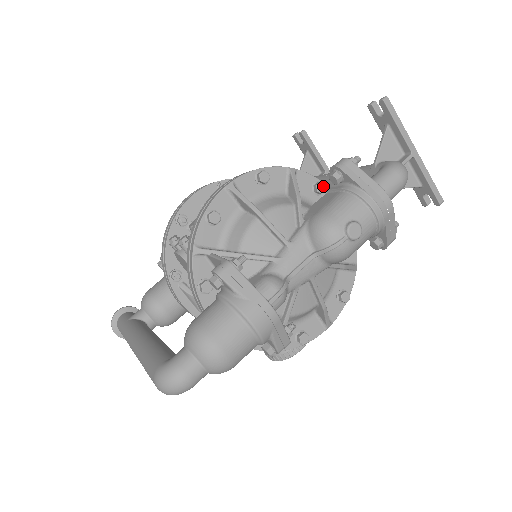
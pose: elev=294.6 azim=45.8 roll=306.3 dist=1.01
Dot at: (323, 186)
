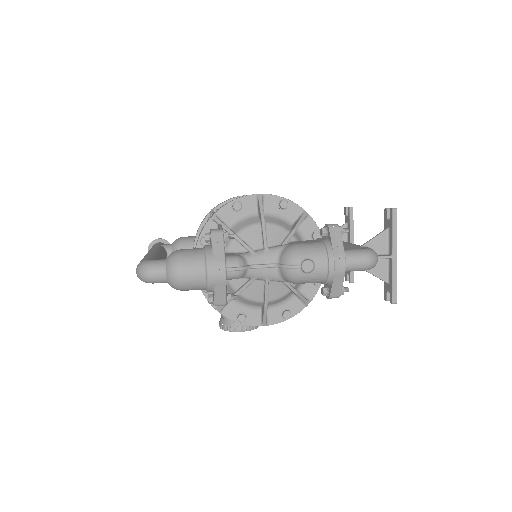
Dot at: (319, 236)
